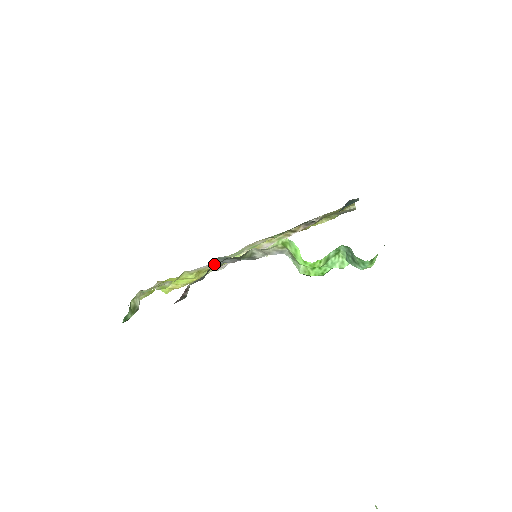
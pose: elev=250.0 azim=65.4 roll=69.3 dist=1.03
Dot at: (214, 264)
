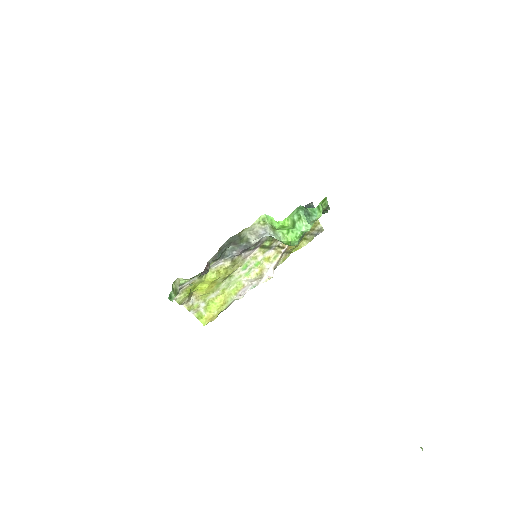
Dot at: (226, 259)
